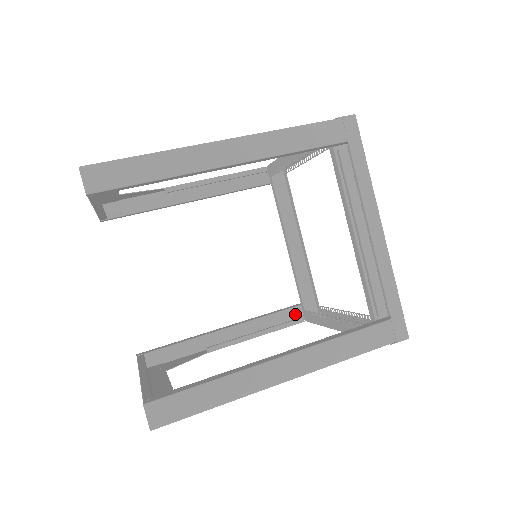
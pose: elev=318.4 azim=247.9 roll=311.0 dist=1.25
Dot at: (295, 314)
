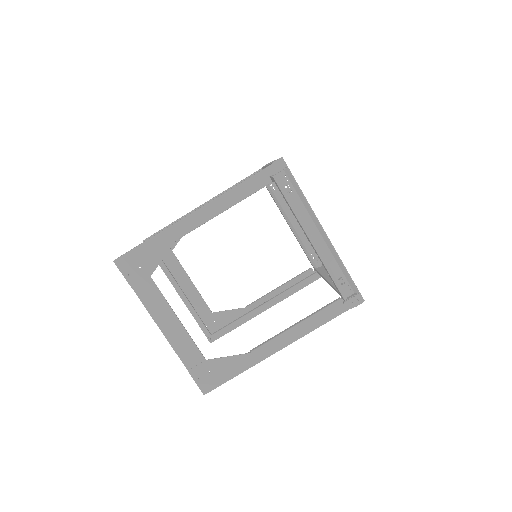
Dot at: occluded
